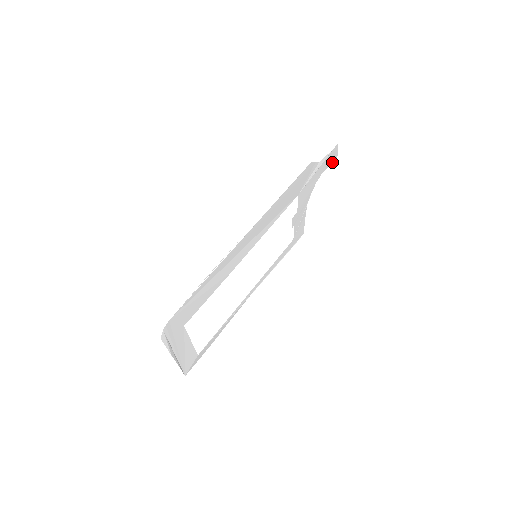
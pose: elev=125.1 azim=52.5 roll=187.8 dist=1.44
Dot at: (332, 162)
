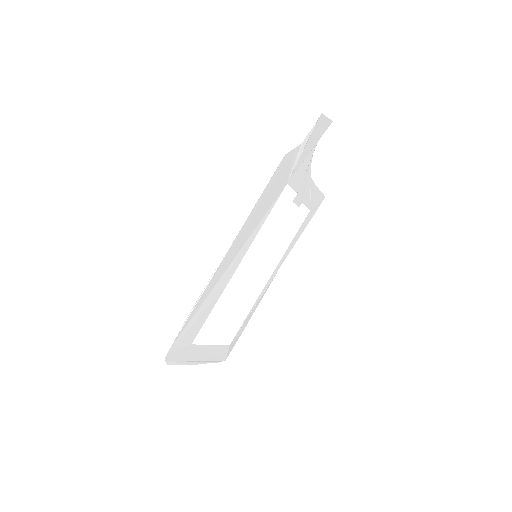
Dot at: (326, 129)
